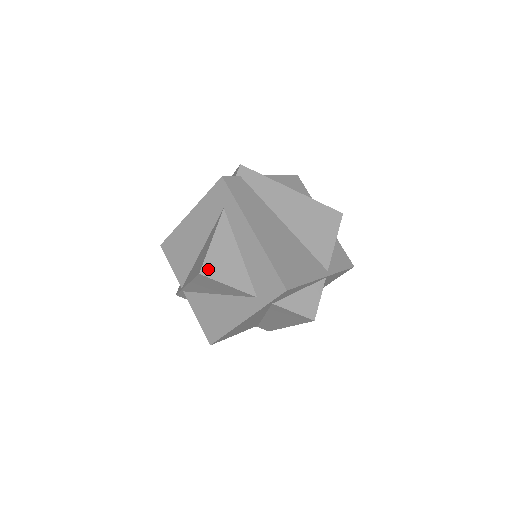
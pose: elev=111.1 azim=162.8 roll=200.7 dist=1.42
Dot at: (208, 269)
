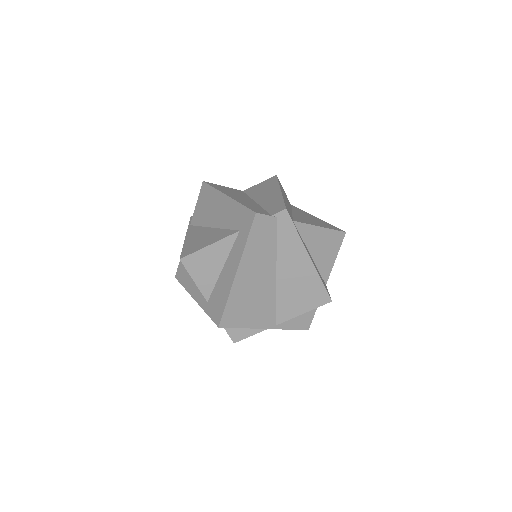
Dot at: (189, 261)
